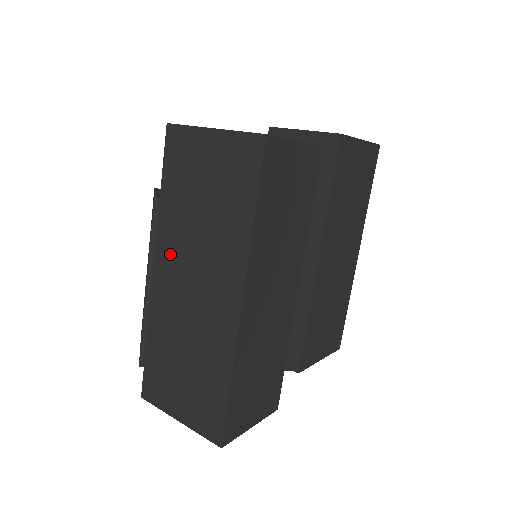
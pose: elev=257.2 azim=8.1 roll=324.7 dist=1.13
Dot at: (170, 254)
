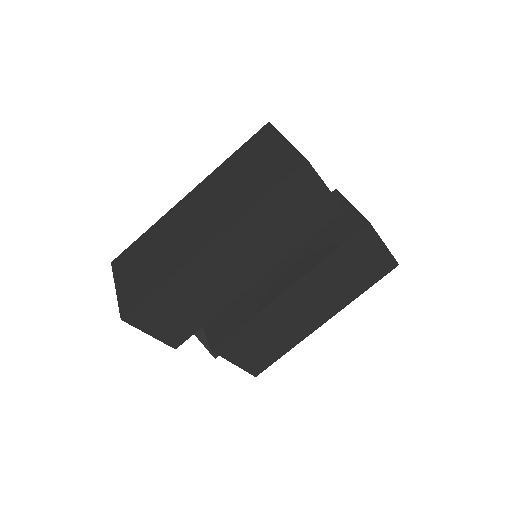
Dot at: (203, 191)
